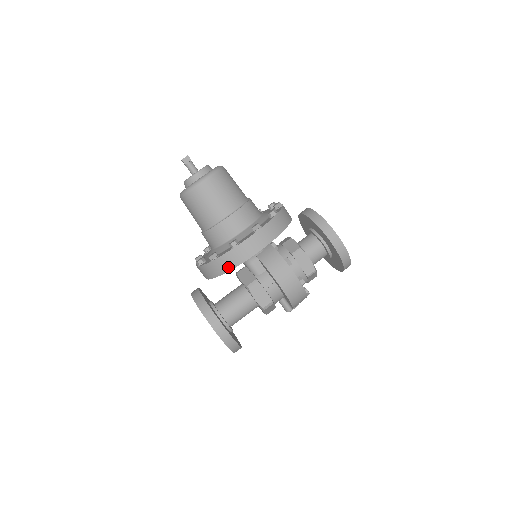
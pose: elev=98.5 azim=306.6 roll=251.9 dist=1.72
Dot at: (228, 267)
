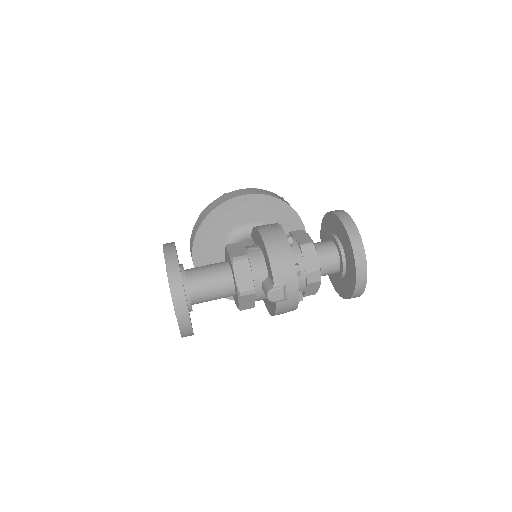
Dot at: (211, 209)
